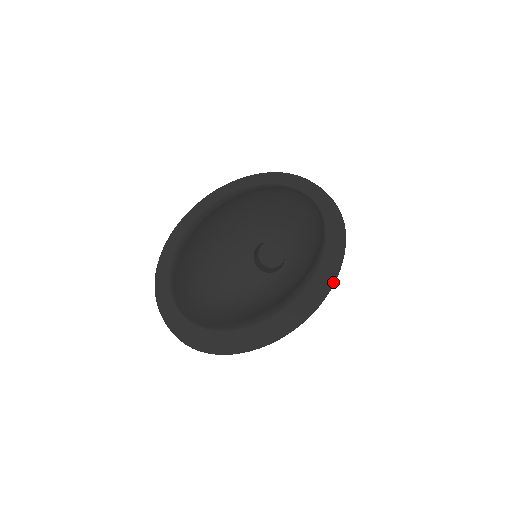
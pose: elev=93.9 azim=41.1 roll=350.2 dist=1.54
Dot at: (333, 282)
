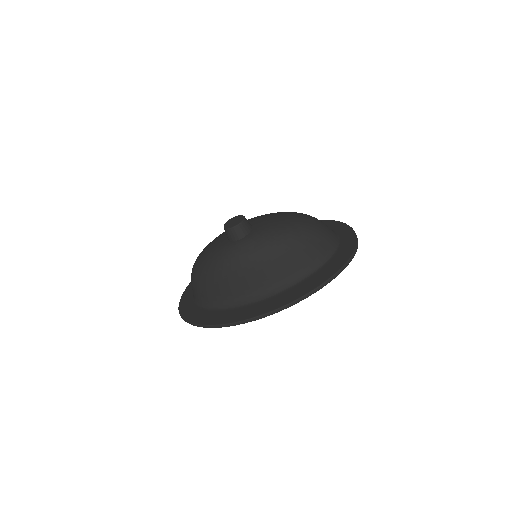
Dot at: (306, 293)
